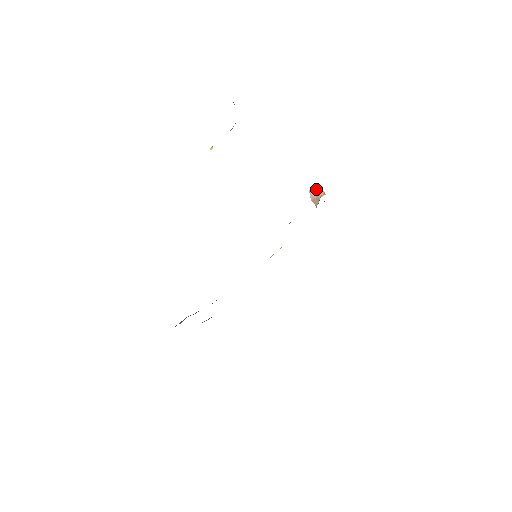
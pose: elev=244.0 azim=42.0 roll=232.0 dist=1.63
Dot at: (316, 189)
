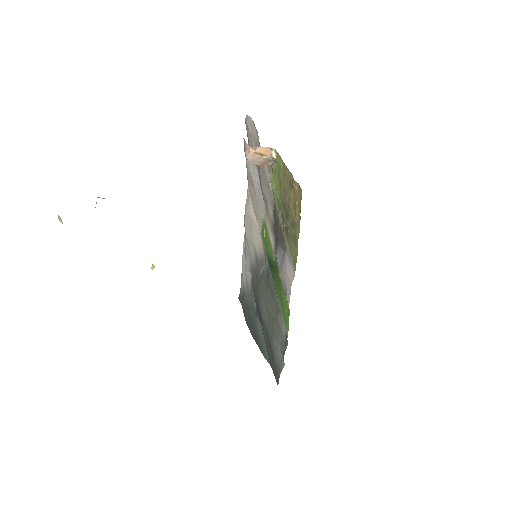
Dot at: (257, 154)
